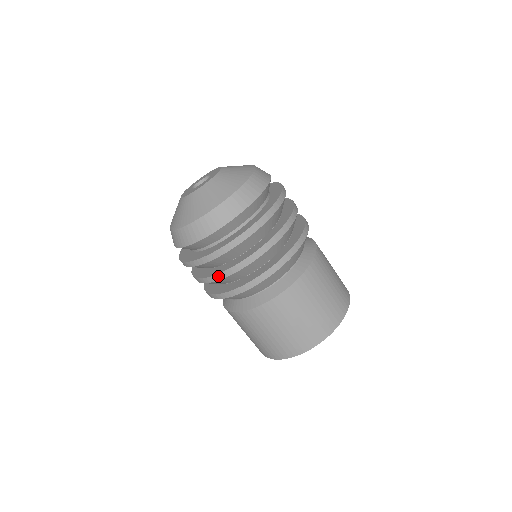
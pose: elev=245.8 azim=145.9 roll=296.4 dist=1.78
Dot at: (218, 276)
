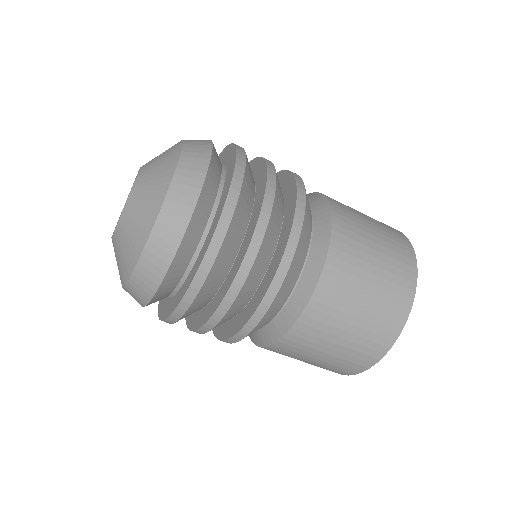
Dot at: occluded
